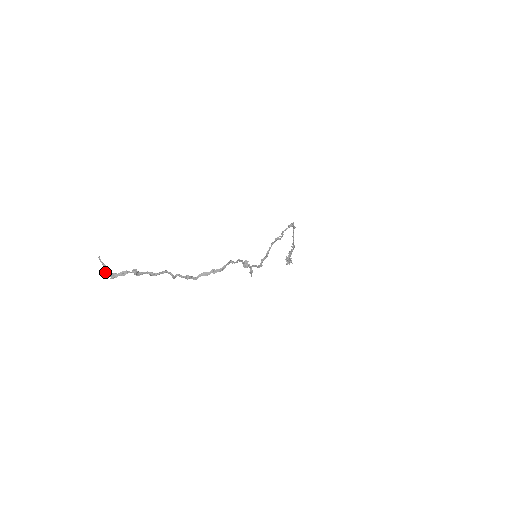
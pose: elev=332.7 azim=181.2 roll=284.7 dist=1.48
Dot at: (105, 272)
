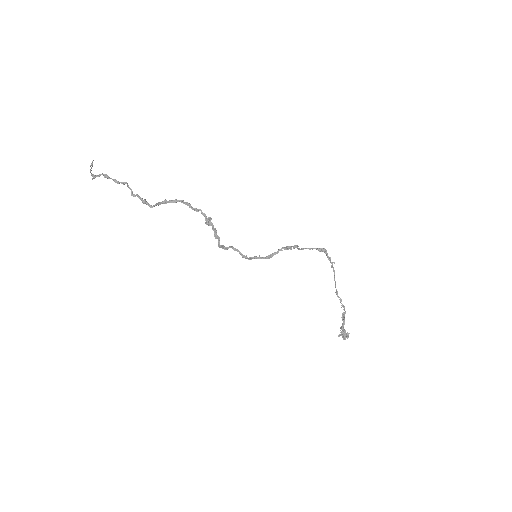
Dot at: (93, 174)
